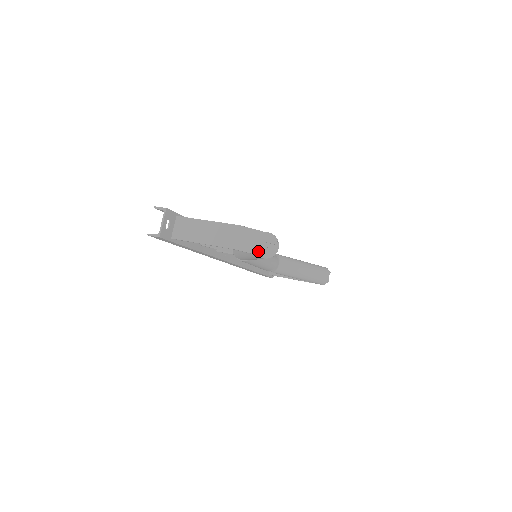
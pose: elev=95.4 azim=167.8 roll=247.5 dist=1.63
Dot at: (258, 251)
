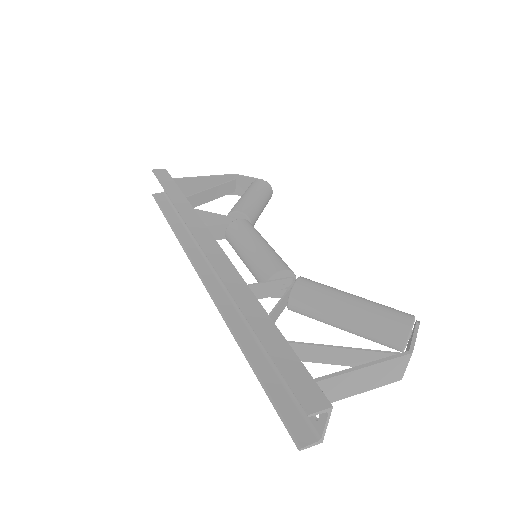
Dot at: occluded
